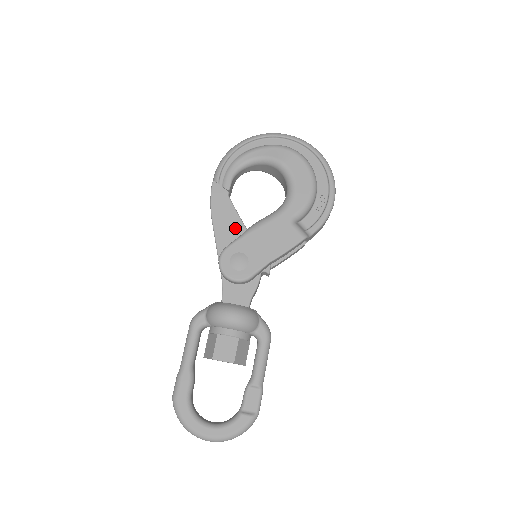
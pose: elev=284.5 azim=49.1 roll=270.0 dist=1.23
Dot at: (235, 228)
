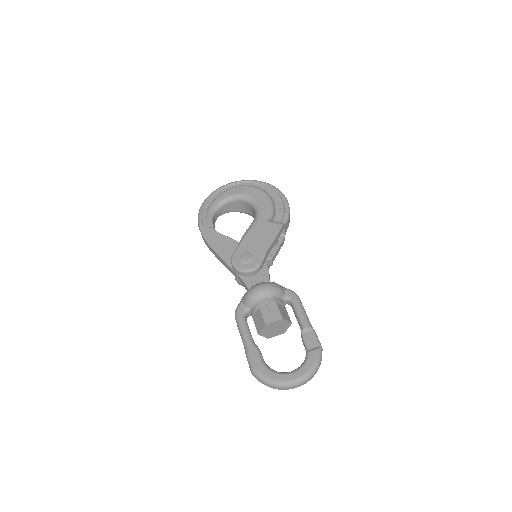
Dot at: (231, 245)
